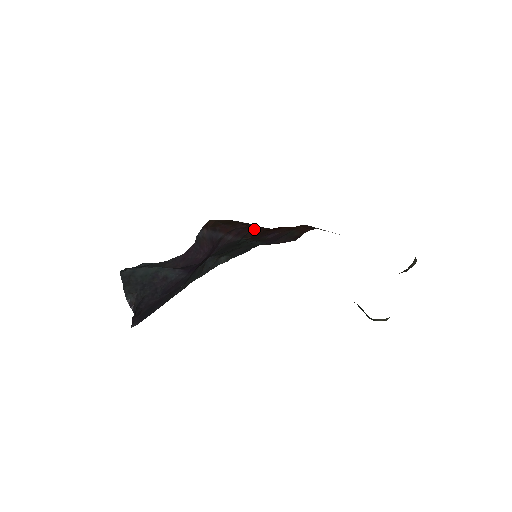
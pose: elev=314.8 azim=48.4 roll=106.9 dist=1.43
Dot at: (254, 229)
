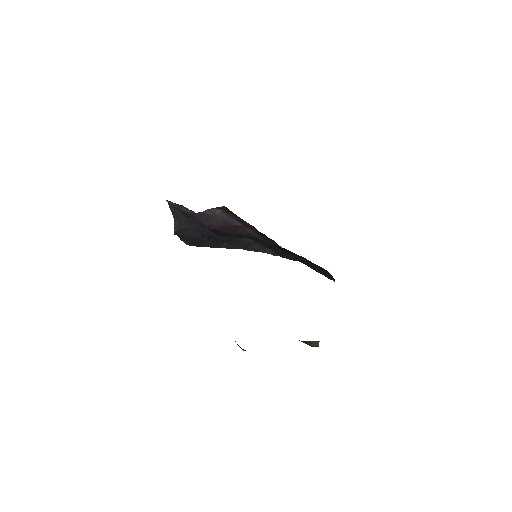
Dot at: (271, 239)
